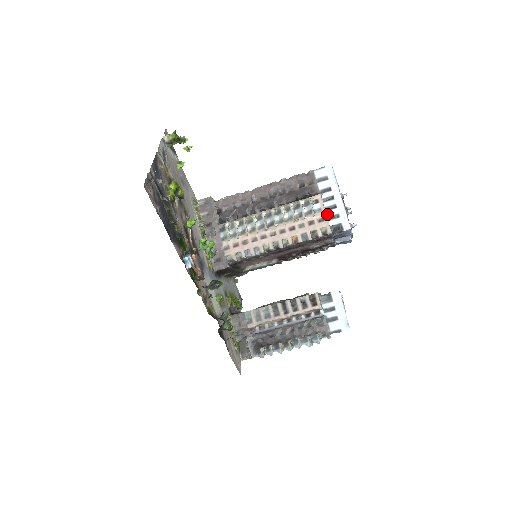
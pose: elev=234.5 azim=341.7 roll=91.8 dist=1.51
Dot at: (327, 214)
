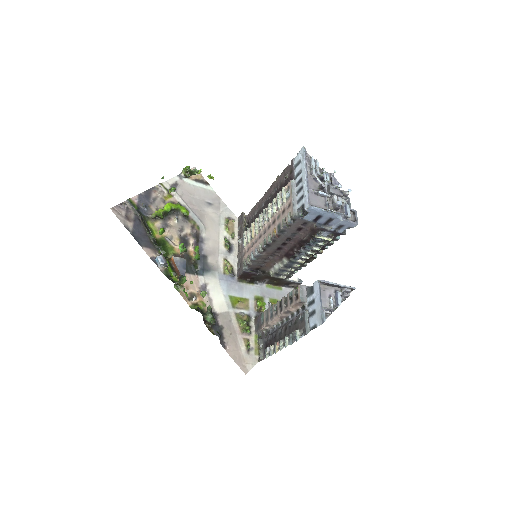
Dot at: (297, 198)
